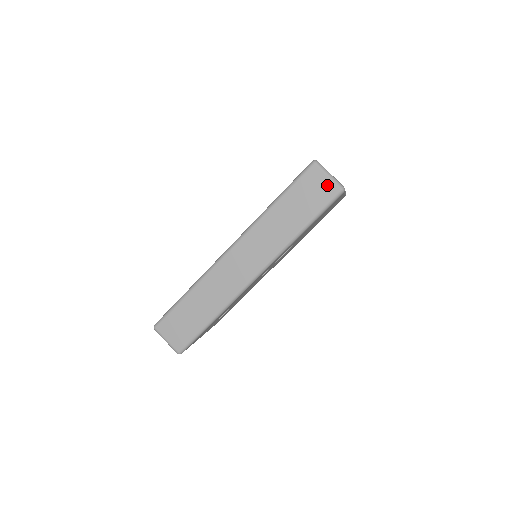
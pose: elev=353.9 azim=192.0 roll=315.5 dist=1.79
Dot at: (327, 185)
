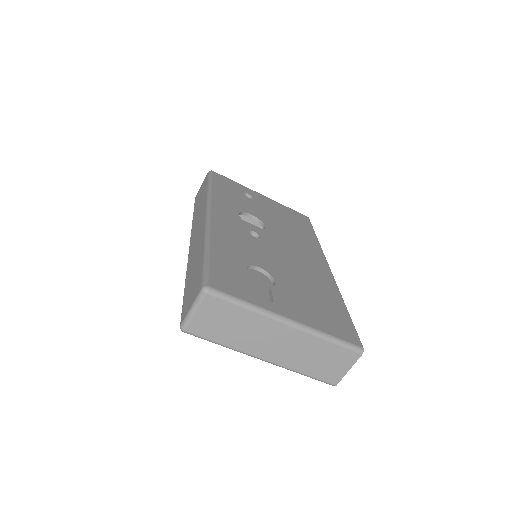
Dot at: (203, 183)
